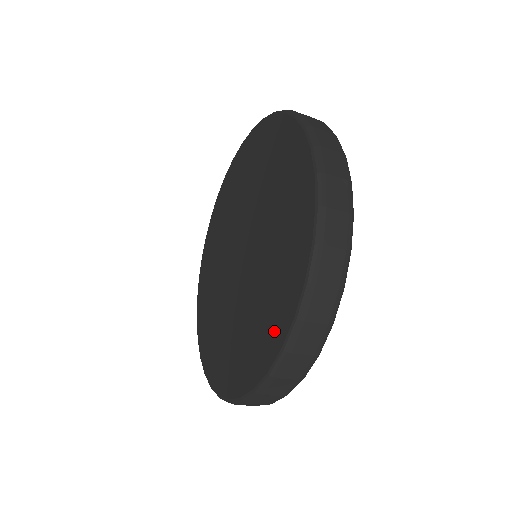
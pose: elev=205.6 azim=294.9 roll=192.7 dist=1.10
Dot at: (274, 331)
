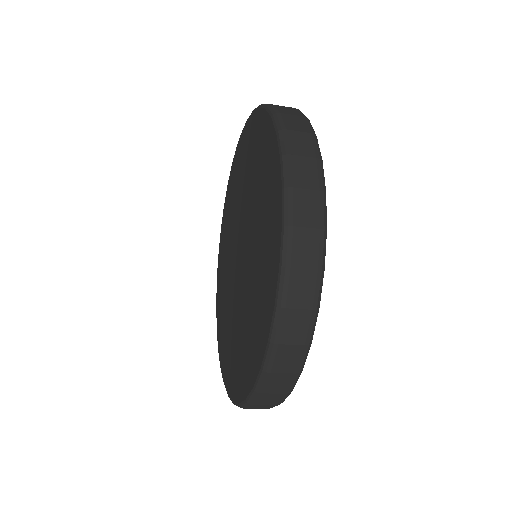
Dot at: (273, 231)
